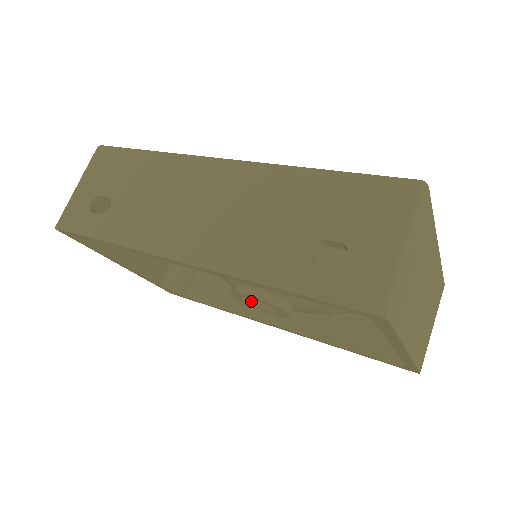
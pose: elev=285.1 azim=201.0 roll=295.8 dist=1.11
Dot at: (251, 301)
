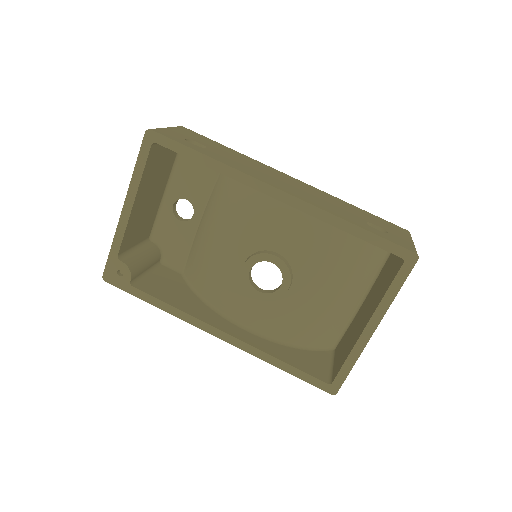
Dot at: (250, 278)
